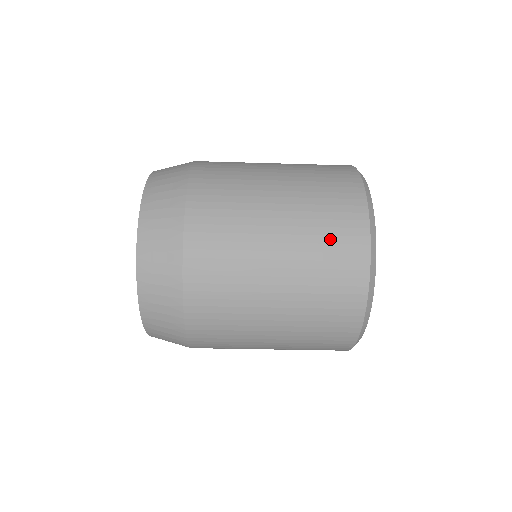
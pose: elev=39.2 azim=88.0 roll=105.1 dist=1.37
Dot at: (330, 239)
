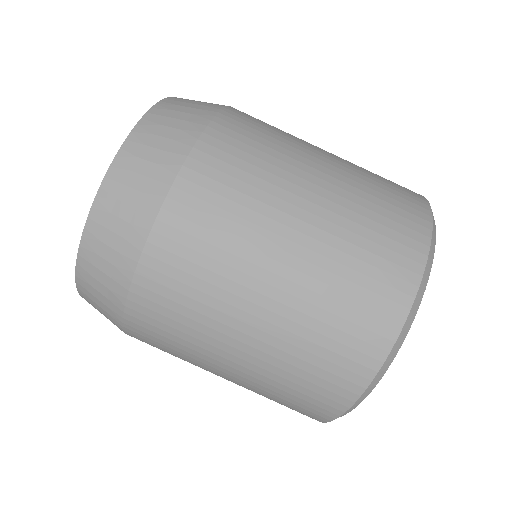
Dot at: (384, 204)
